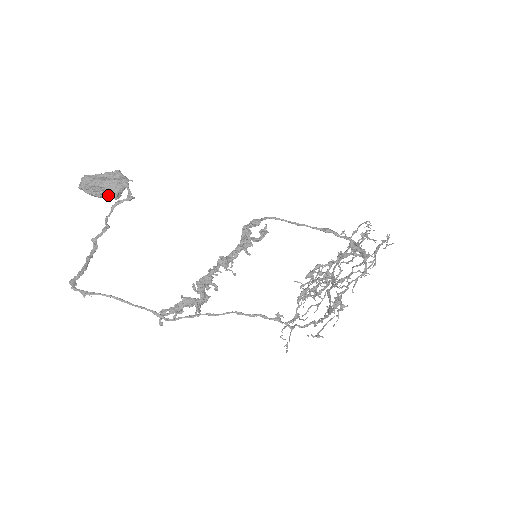
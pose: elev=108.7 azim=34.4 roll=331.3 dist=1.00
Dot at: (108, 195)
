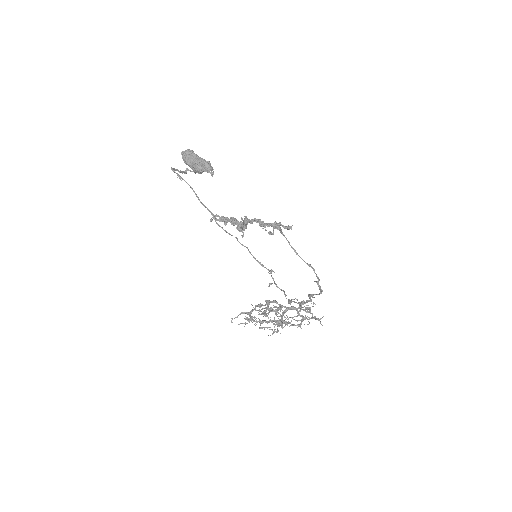
Dot at: (198, 166)
